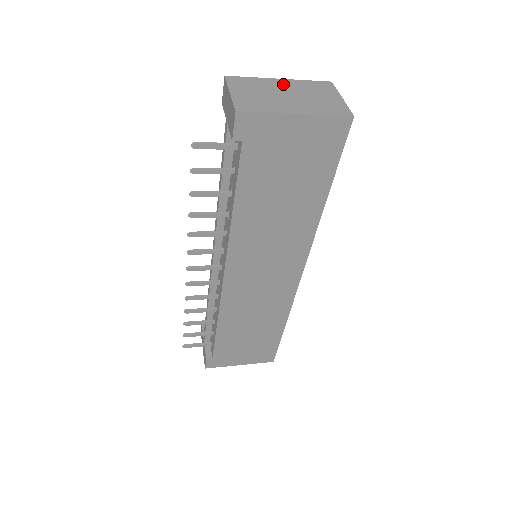
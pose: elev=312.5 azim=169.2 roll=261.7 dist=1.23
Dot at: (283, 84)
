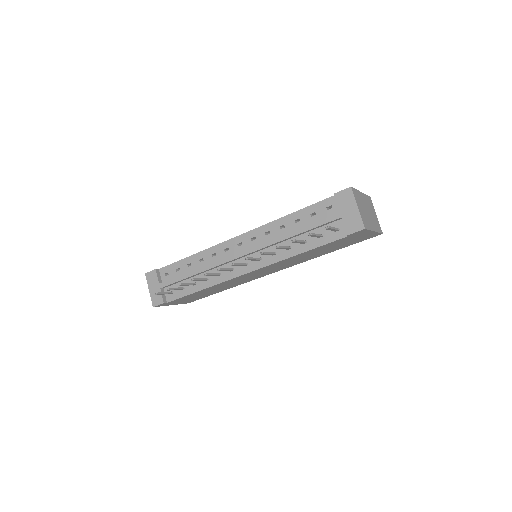
Dot at: (364, 199)
